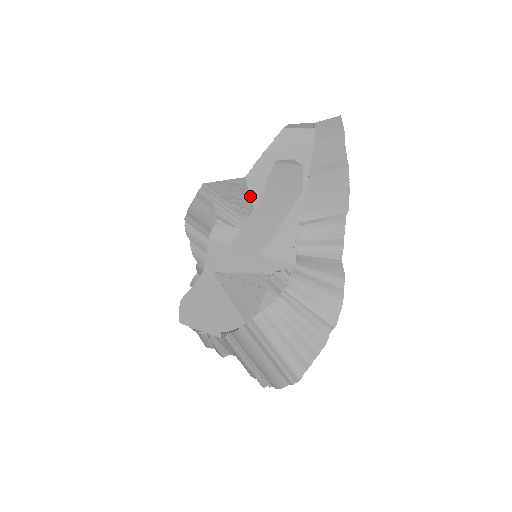
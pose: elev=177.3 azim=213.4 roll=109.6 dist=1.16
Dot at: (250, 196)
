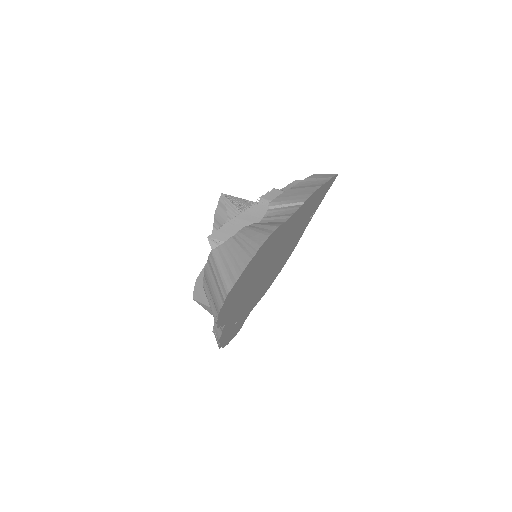
Dot at: occluded
